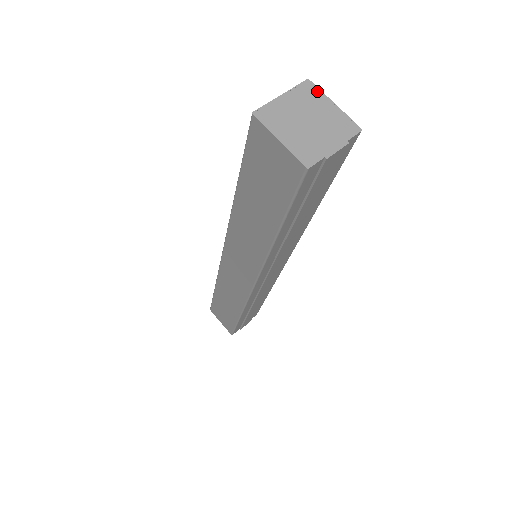
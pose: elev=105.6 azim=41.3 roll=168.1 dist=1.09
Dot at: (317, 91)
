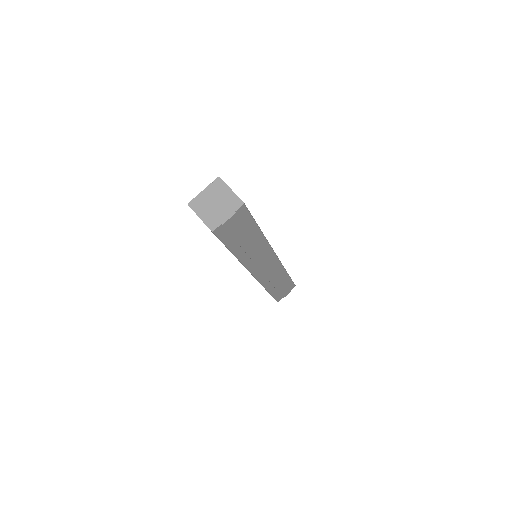
Dot at: (223, 183)
